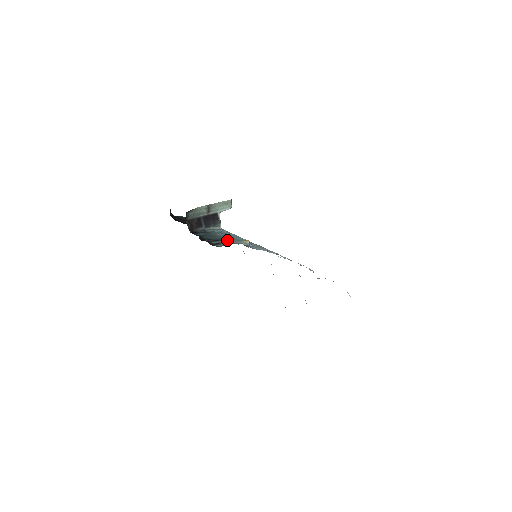
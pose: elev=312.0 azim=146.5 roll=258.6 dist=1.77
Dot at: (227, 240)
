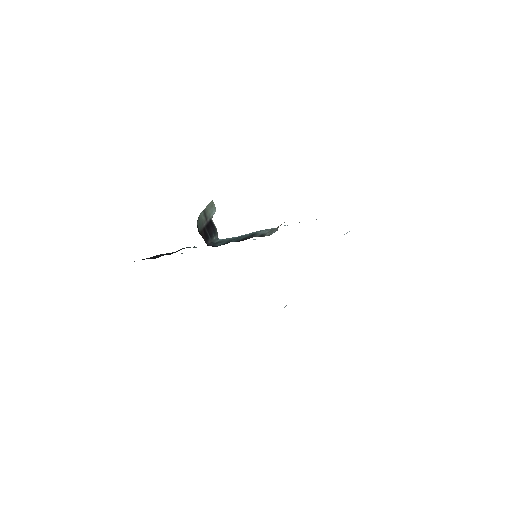
Dot at: (260, 231)
